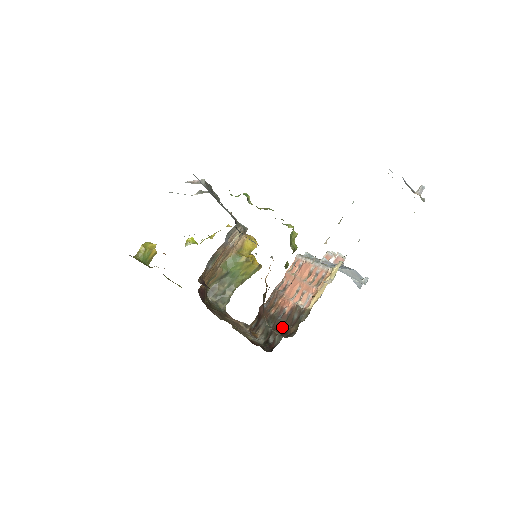
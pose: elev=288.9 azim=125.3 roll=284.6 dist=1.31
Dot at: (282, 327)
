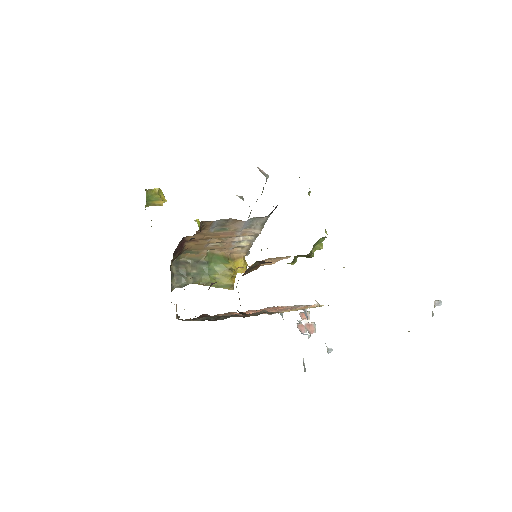
Dot at: occluded
